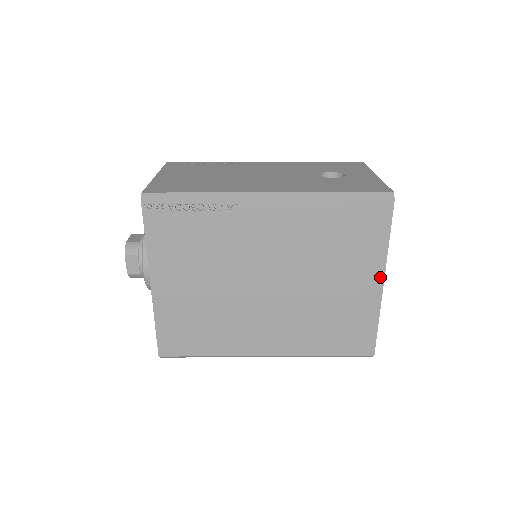
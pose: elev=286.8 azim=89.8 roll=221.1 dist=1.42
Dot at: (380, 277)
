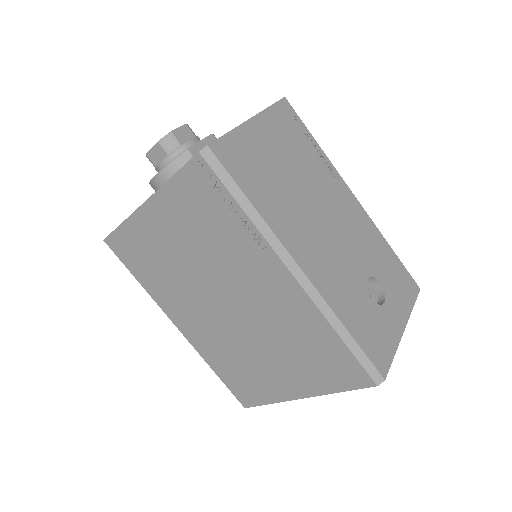
Dot at: (305, 394)
